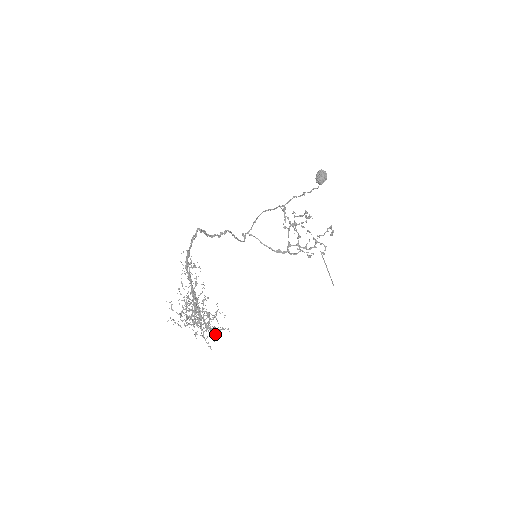
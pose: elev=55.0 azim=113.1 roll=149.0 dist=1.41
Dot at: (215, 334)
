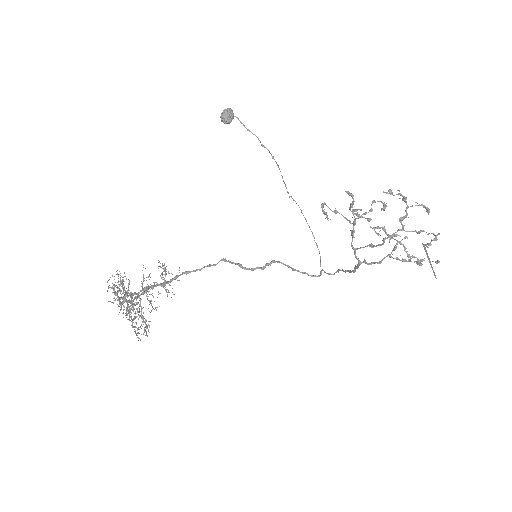
Dot at: (143, 322)
